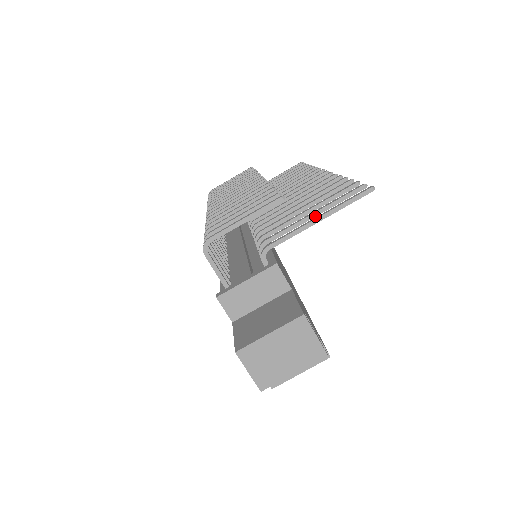
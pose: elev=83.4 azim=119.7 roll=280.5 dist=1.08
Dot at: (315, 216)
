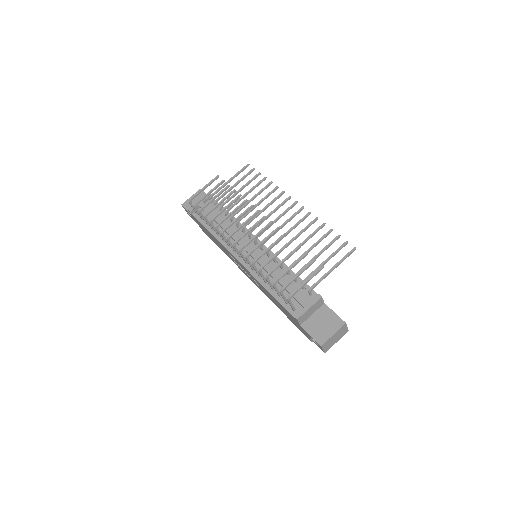
Dot at: occluded
